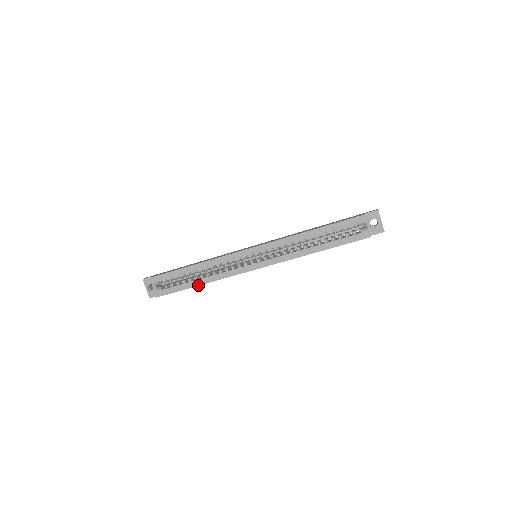
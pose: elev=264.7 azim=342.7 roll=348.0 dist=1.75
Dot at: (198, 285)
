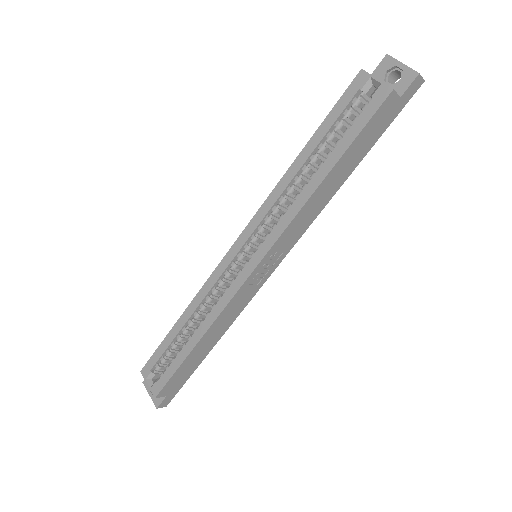
Dot at: (194, 346)
